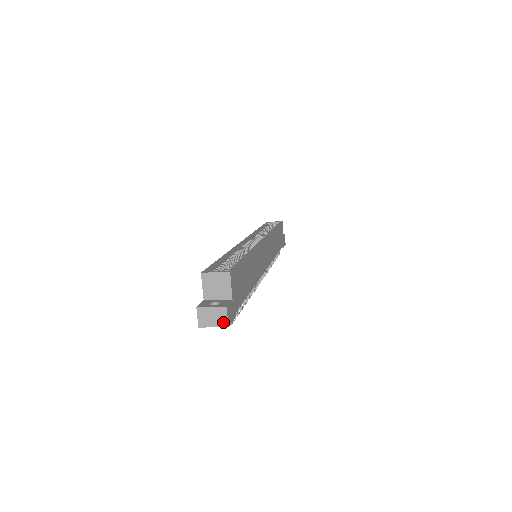
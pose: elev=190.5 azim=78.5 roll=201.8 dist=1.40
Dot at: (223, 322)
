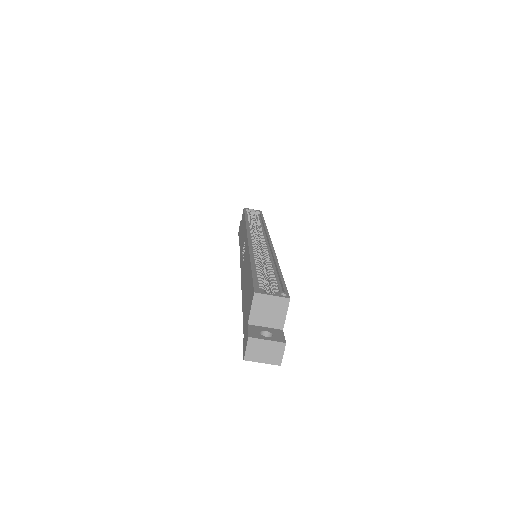
Dot at: (276, 359)
